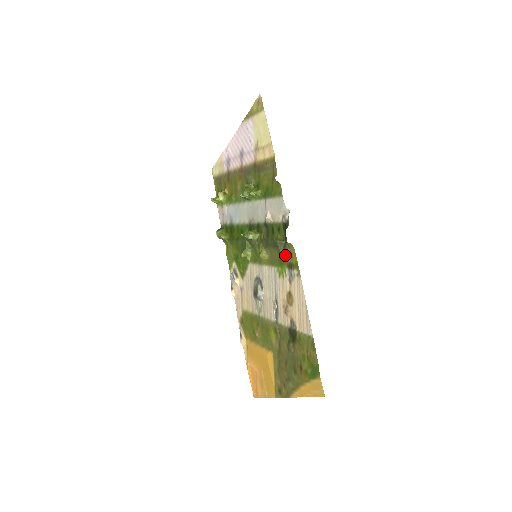
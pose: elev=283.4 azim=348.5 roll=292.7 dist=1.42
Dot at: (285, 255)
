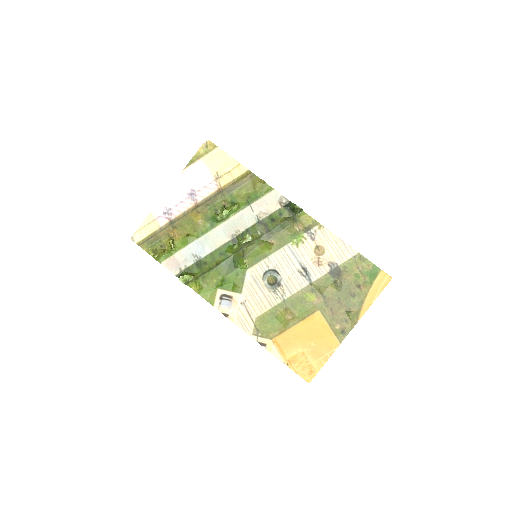
Dot at: (299, 225)
